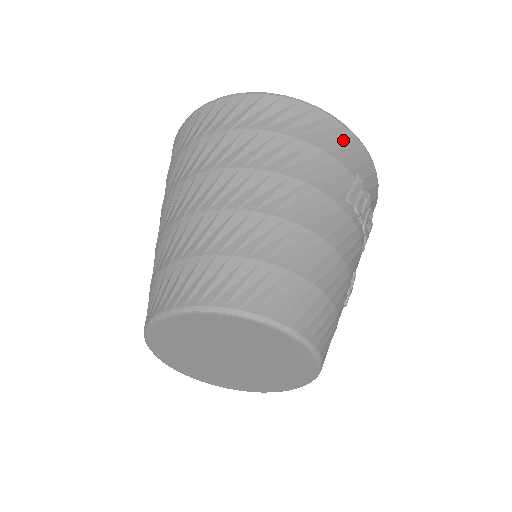
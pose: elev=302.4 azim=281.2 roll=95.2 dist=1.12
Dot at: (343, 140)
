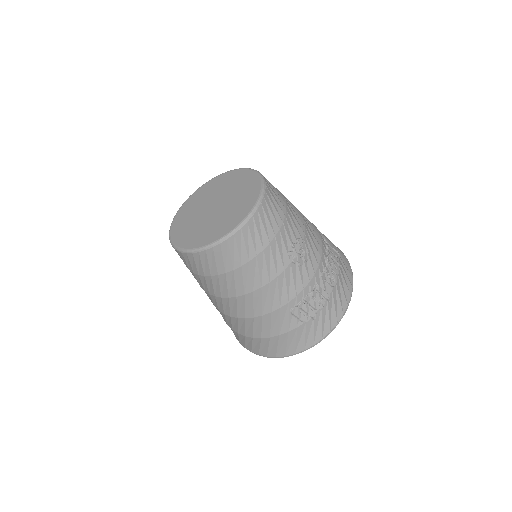
Dot at: (337, 248)
